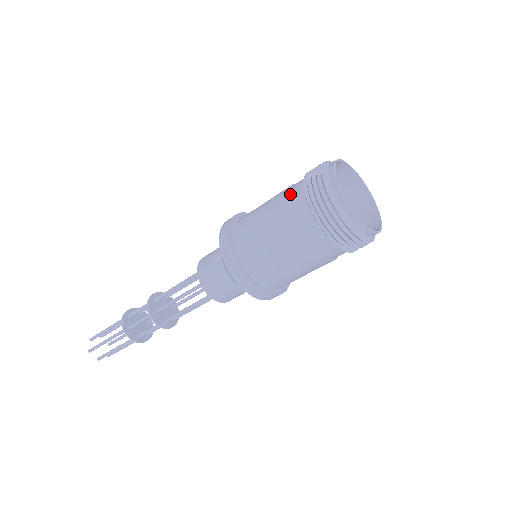
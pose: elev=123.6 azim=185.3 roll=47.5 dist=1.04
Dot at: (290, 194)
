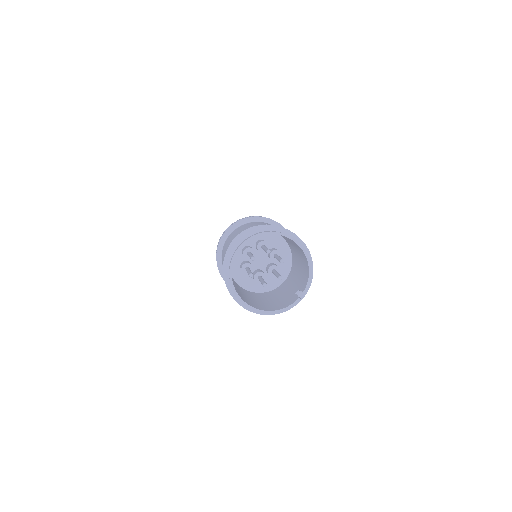
Dot at: occluded
